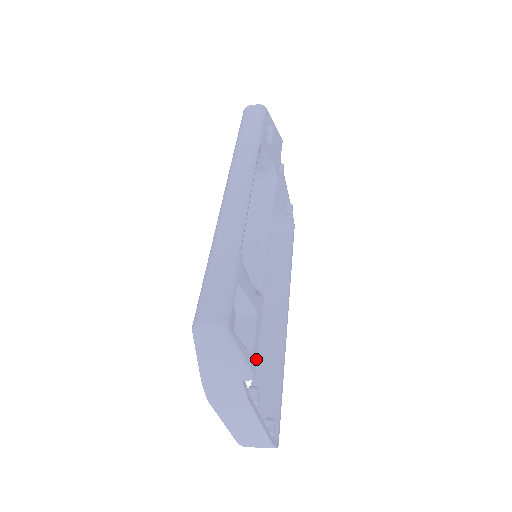
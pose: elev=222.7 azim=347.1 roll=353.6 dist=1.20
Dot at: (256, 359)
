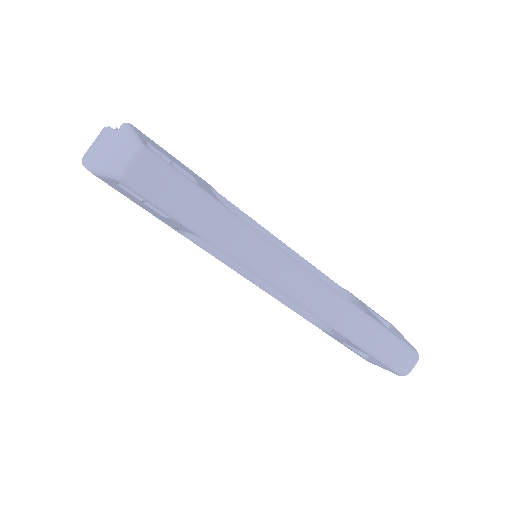
Dot at: (386, 320)
